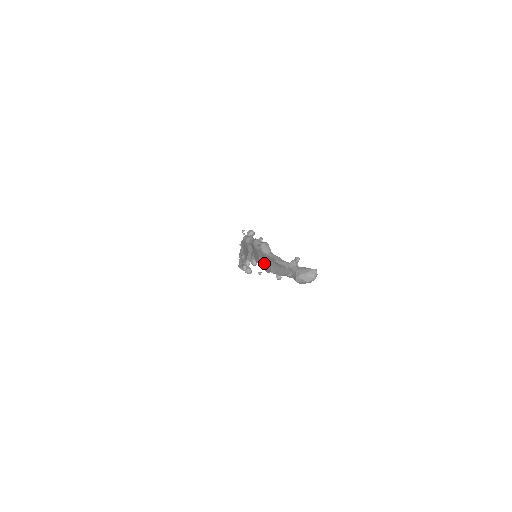
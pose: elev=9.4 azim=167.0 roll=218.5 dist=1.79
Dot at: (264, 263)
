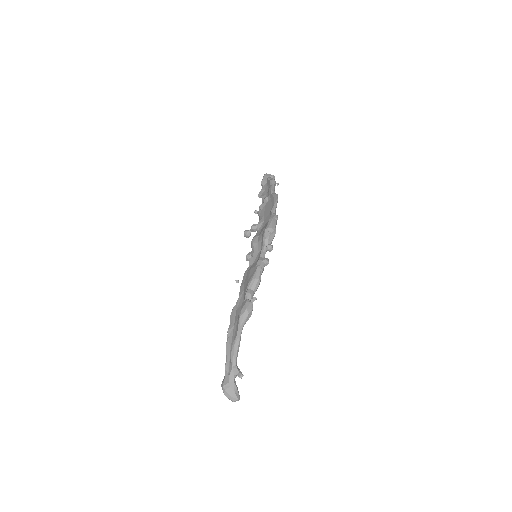
Dot at: (238, 306)
